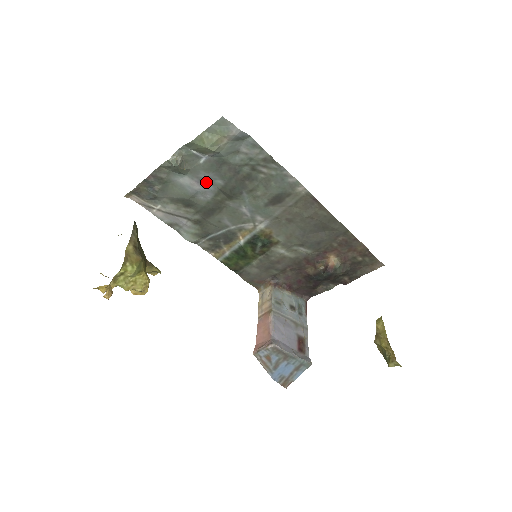
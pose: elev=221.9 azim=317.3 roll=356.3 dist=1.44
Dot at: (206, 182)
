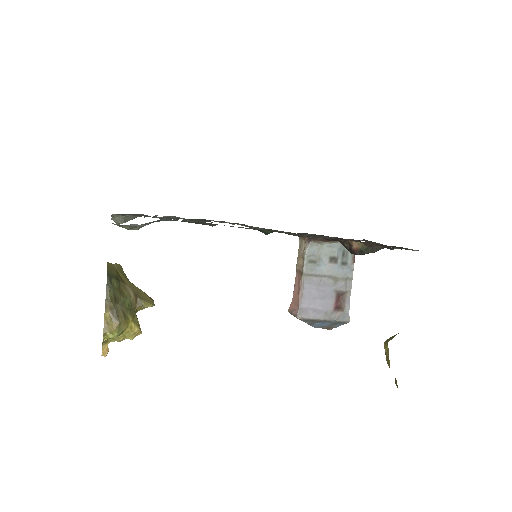
Dot at: occluded
